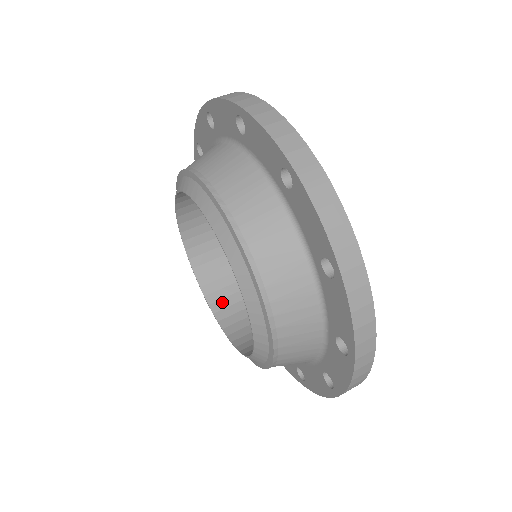
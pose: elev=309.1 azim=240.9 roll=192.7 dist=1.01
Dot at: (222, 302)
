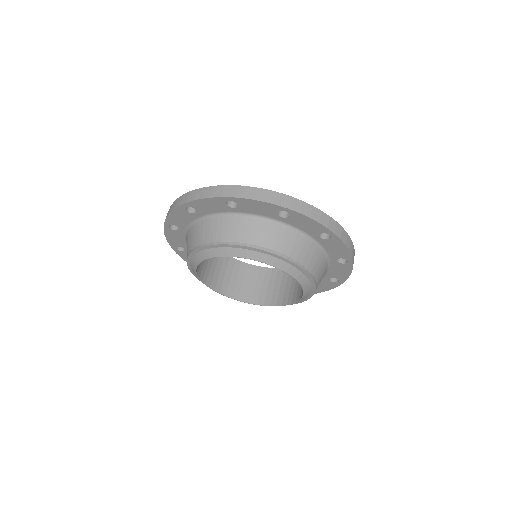
Dot at: (267, 298)
